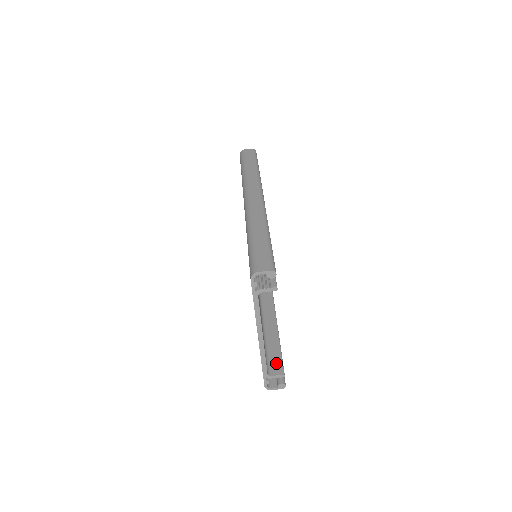
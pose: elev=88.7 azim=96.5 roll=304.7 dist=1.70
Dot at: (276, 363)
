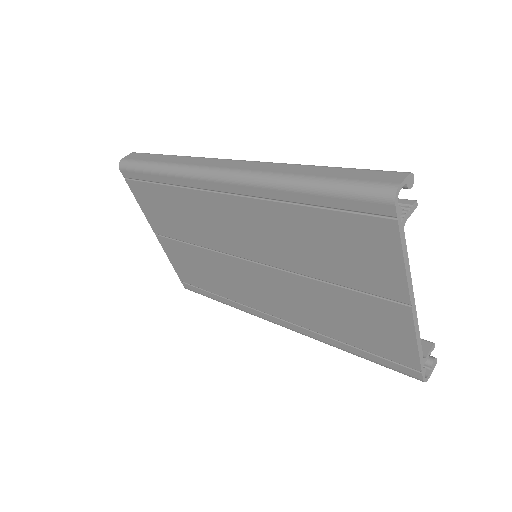
Dot at: occluded
